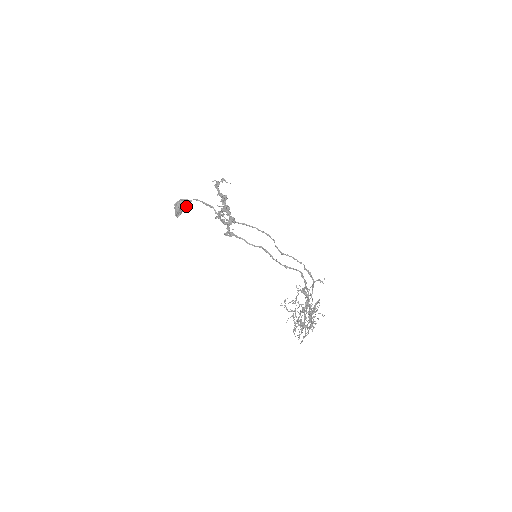
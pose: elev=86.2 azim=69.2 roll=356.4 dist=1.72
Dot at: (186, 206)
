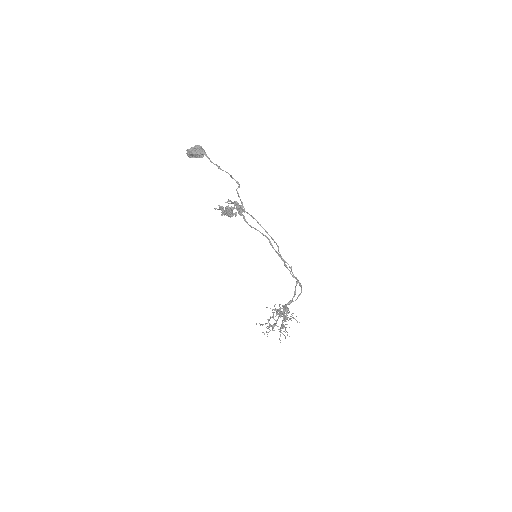
Dot at: (199, 157)
